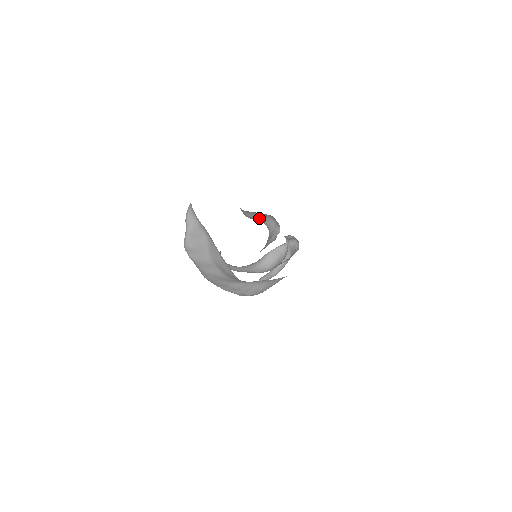
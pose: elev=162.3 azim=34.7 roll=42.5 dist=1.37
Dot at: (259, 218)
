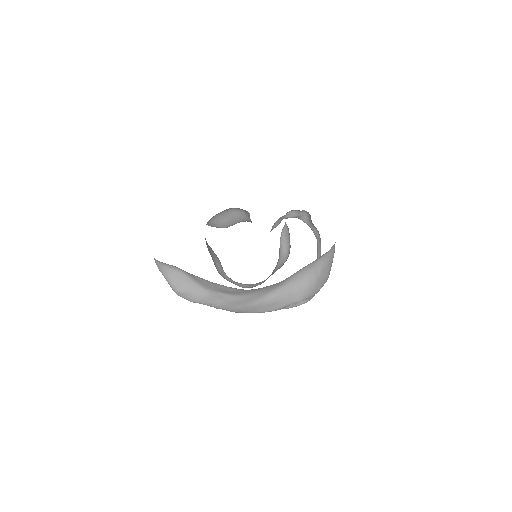
Dot at: (232, 220)
